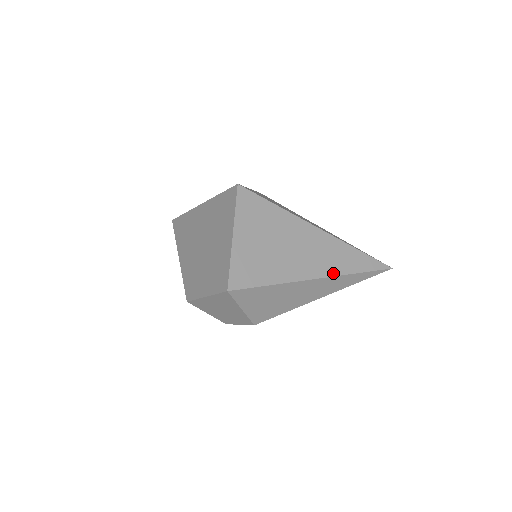
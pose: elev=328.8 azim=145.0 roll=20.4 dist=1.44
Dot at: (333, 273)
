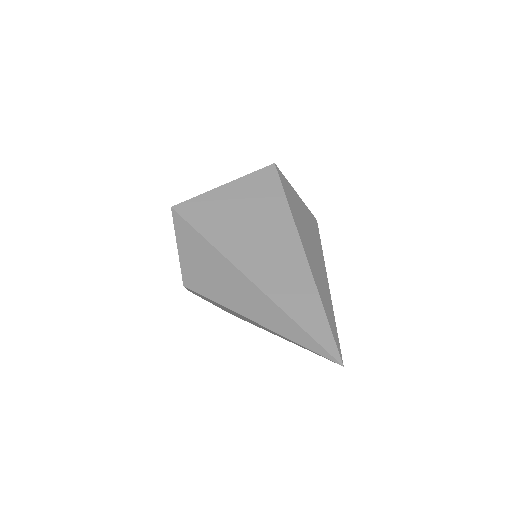
Dot at: (268, 291)
